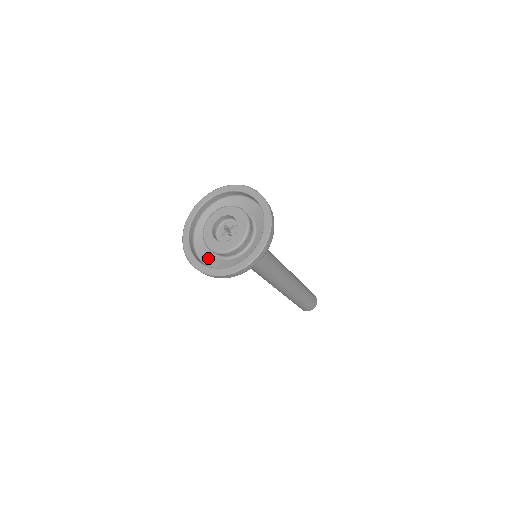
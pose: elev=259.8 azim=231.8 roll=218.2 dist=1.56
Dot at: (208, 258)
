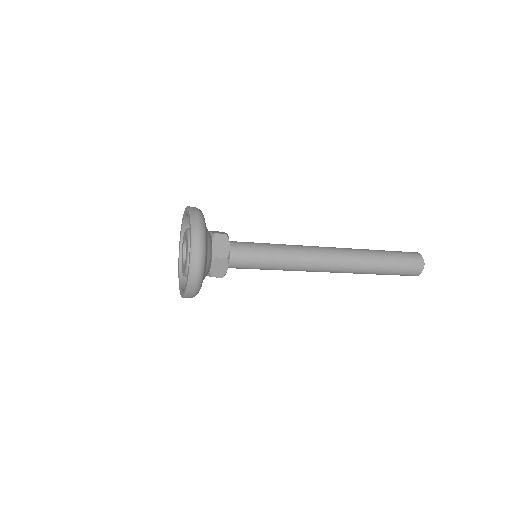
Dot at: occluded
